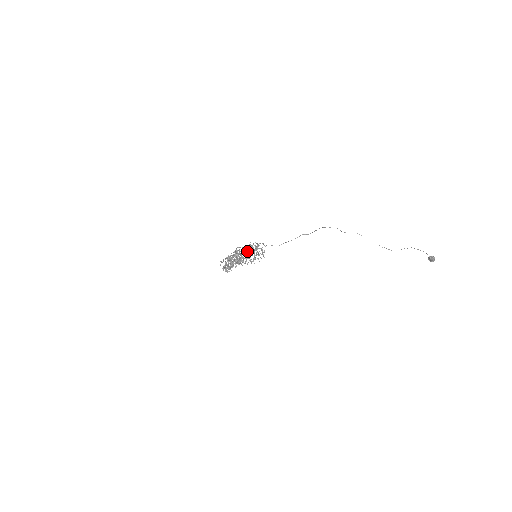
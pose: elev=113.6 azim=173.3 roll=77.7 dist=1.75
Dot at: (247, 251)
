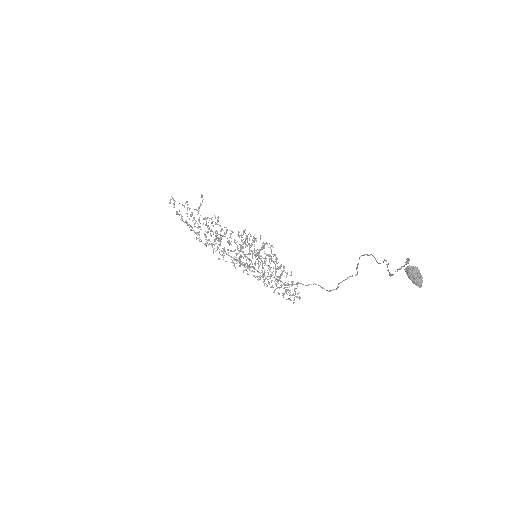
Dot at: (255, 250)
